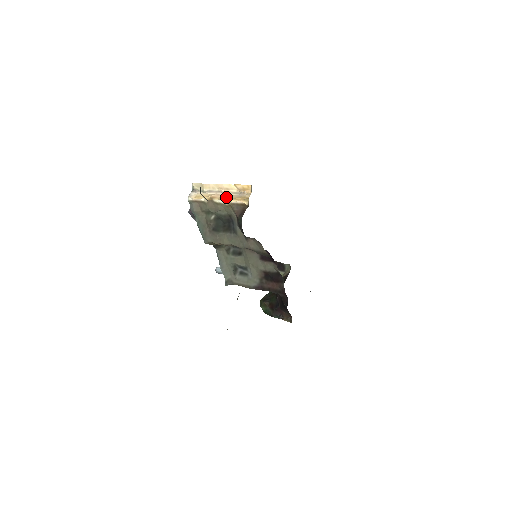
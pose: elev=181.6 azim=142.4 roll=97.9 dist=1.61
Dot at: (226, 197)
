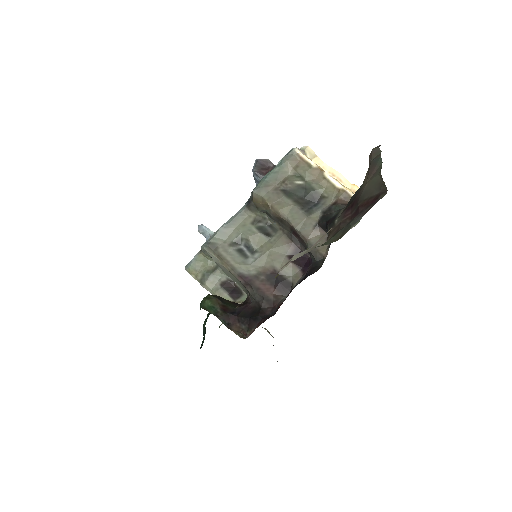
Dot at: occluded
